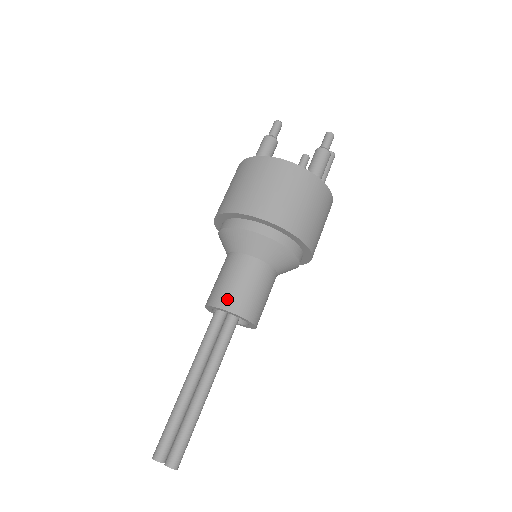
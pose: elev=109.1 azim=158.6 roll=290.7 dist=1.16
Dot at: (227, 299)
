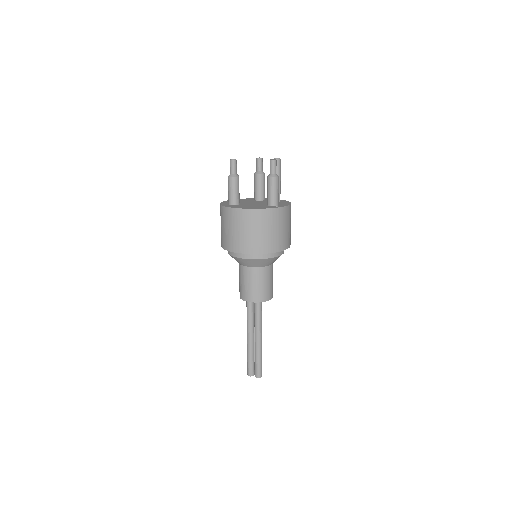
Dot at: (252, 296)
